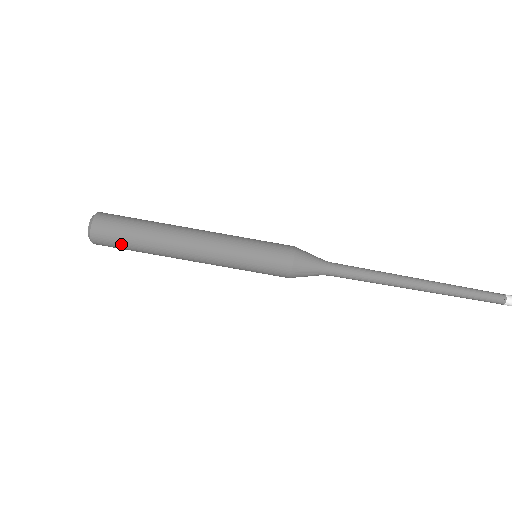
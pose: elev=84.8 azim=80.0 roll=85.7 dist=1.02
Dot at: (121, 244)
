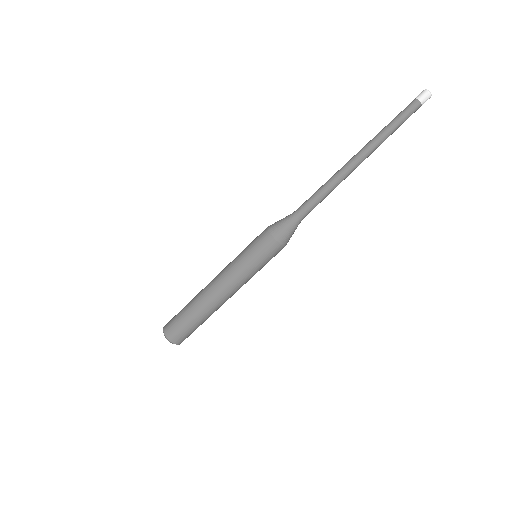
Dot at: occluded
